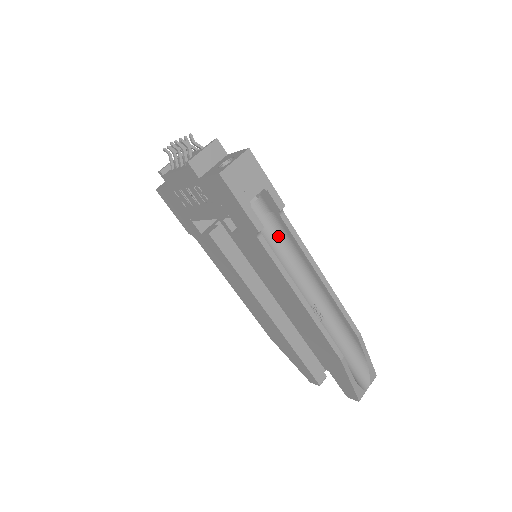
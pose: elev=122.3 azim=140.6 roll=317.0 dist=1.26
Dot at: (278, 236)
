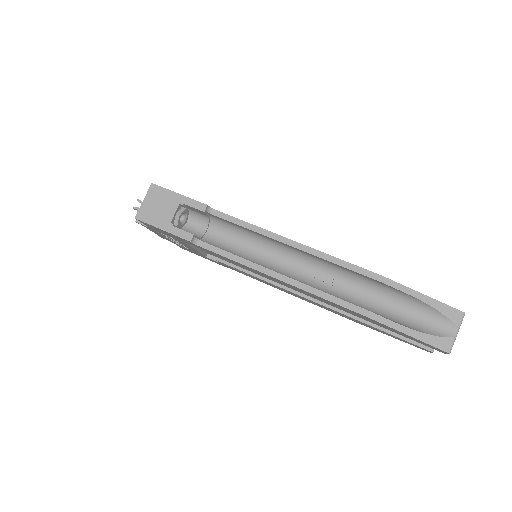
Dot at: (234, 231)
